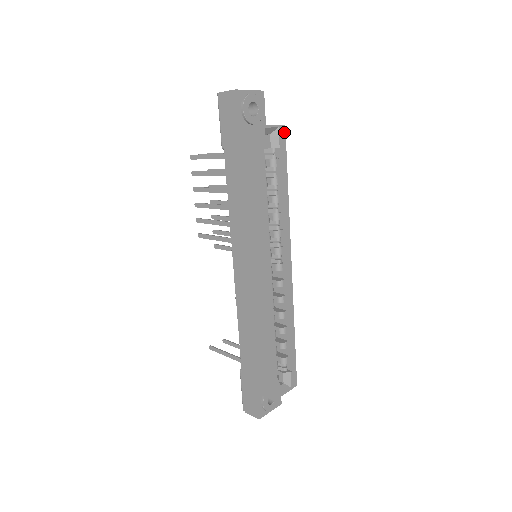
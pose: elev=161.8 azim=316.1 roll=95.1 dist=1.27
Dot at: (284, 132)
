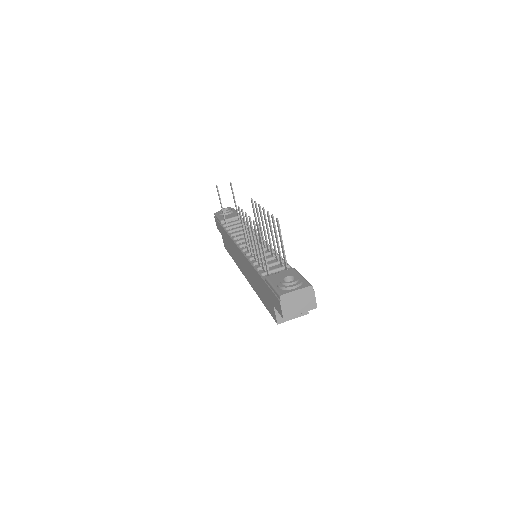
Dot at: occluded
